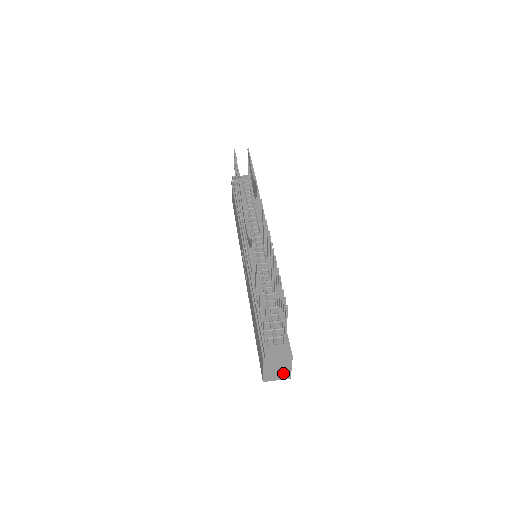
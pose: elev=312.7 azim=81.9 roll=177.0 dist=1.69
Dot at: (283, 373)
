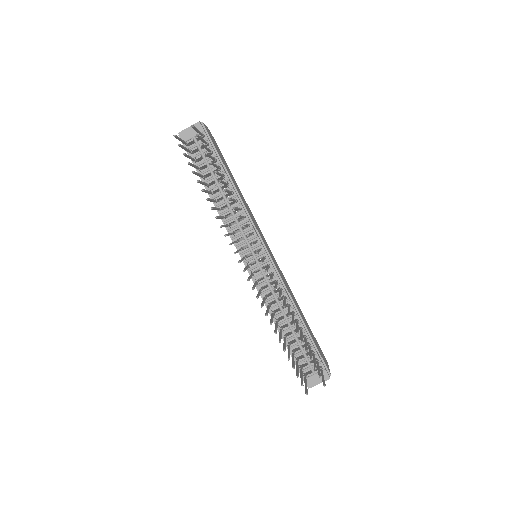
Dot at: occluded
